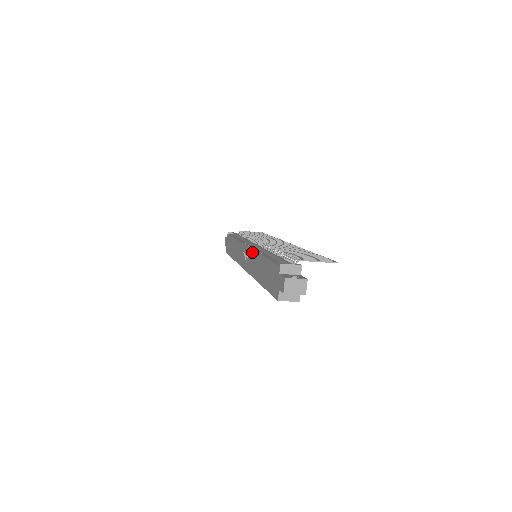
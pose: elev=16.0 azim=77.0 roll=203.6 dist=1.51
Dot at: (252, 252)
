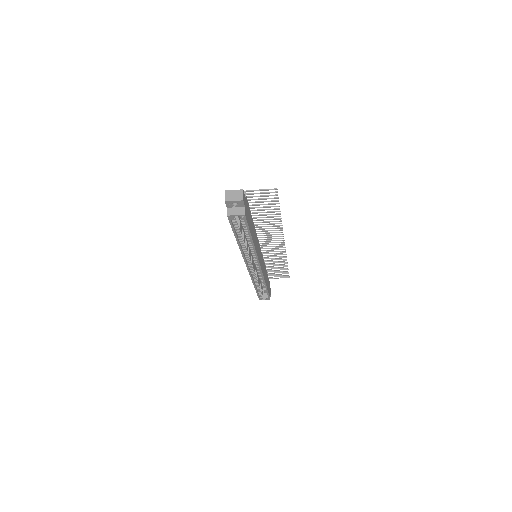
Dot at: occluded
